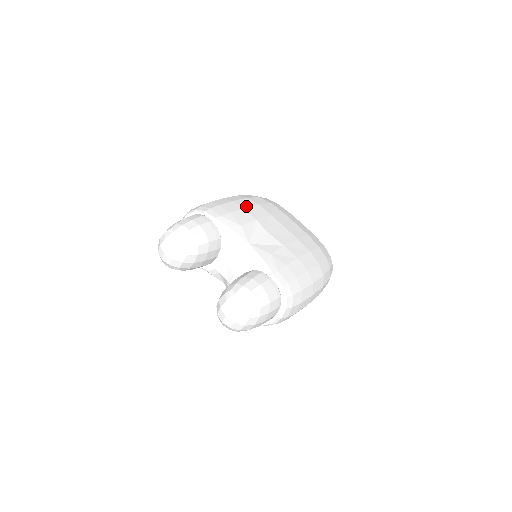
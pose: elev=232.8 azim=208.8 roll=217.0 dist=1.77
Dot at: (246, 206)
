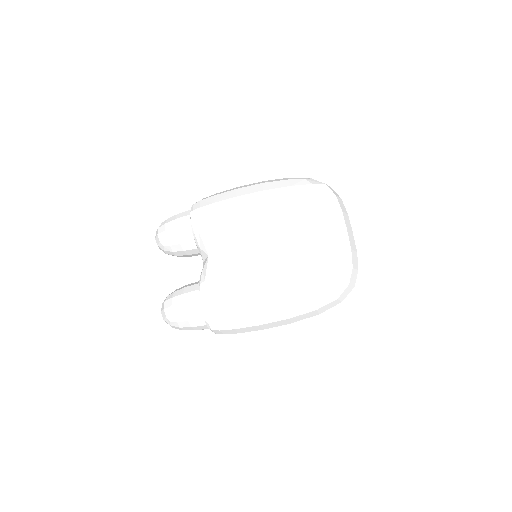
Dot at: (243, 206)
